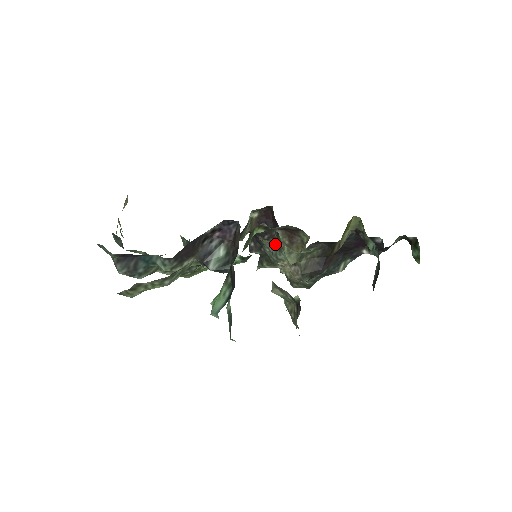
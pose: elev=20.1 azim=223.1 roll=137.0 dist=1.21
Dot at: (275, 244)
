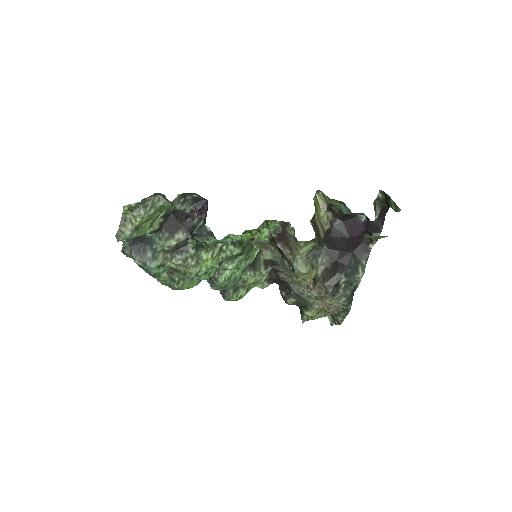
Dot at: occluded
